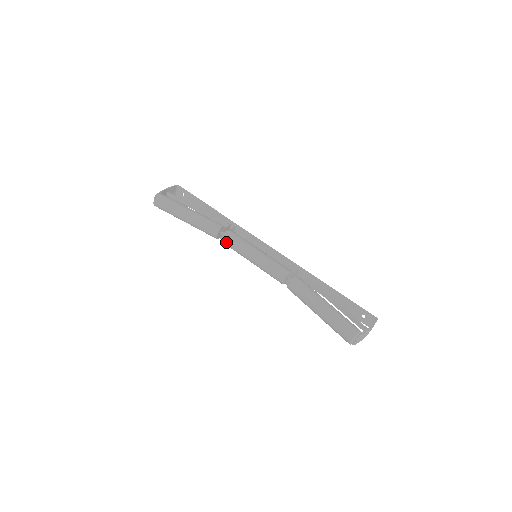
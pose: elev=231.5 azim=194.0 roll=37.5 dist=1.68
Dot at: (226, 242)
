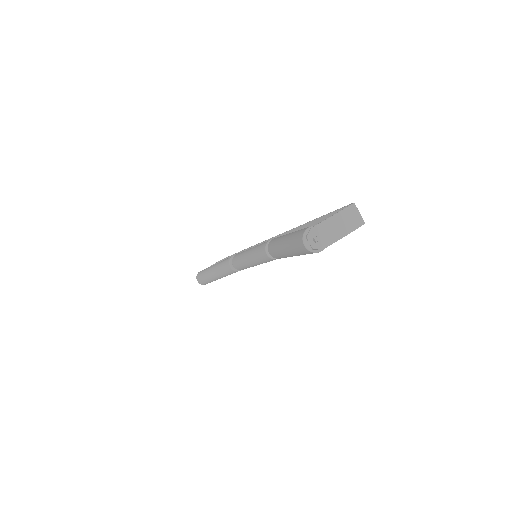
Dot at: (235, 266)
